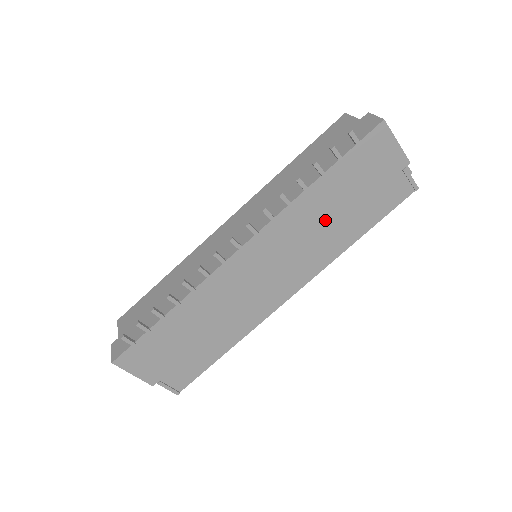
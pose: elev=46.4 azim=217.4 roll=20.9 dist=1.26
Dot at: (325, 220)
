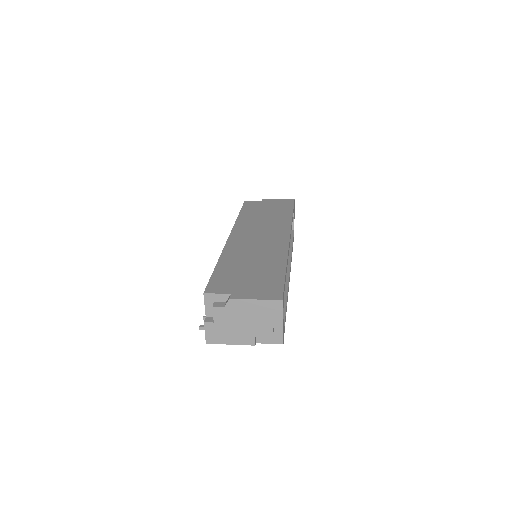
Dot at: occluded
